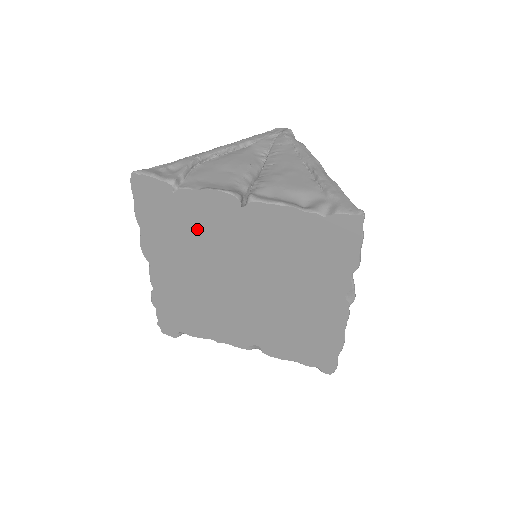
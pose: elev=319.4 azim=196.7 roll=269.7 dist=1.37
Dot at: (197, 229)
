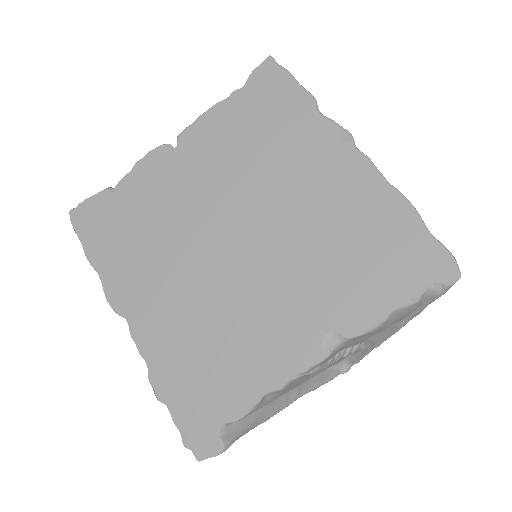
Dot at: (151, 214)
